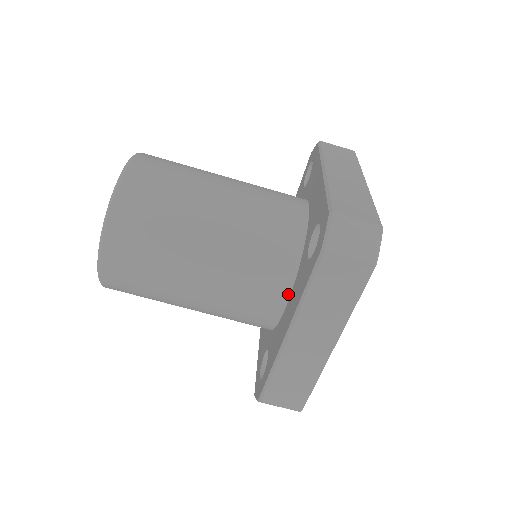
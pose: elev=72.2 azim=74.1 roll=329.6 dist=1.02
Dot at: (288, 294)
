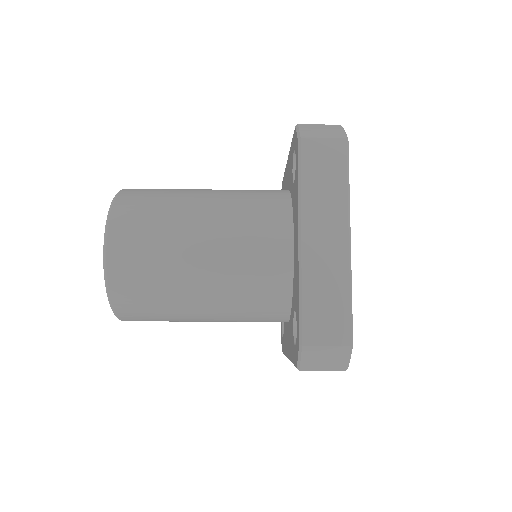
Dot at: (286, 321)
